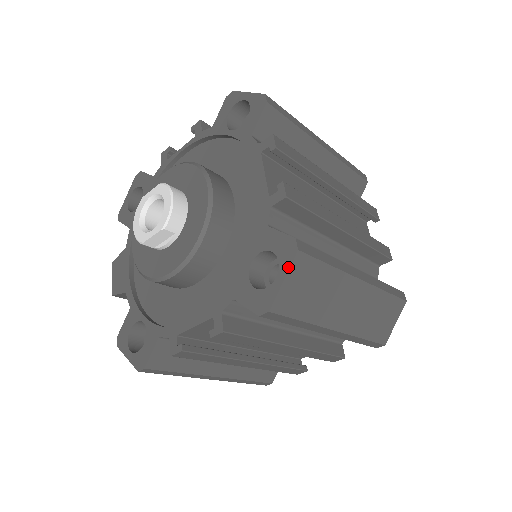
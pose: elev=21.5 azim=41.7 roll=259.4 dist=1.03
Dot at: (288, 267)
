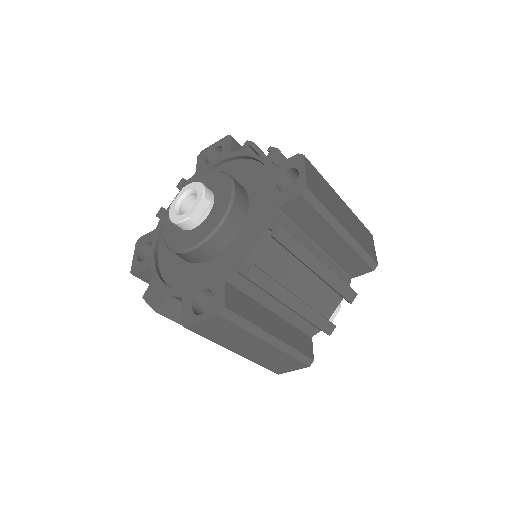
Dot at: (303, 164)
